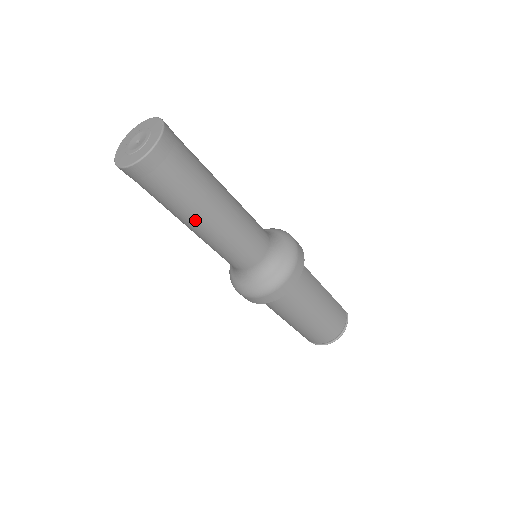
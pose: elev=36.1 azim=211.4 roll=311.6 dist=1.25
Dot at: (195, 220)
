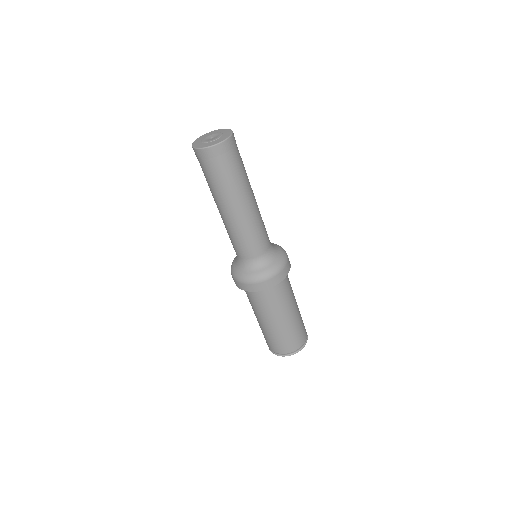
Dot at: (239, 200)
